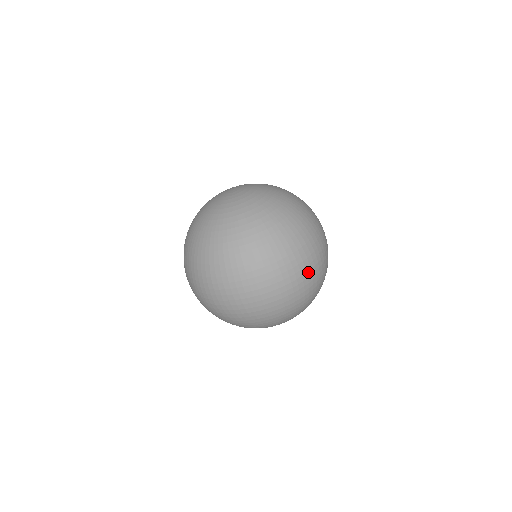
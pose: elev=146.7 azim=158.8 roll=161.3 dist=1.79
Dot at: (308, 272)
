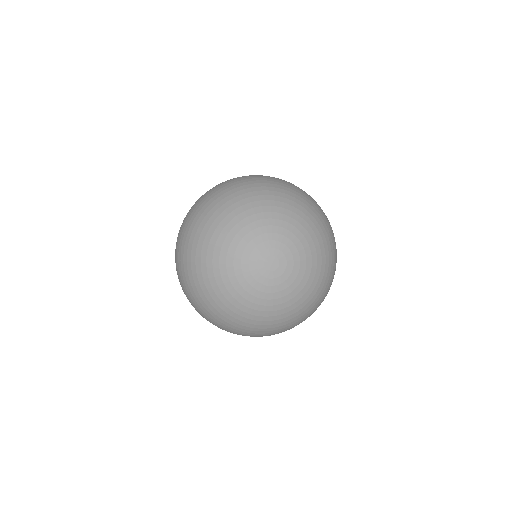
Dot at: occluded
